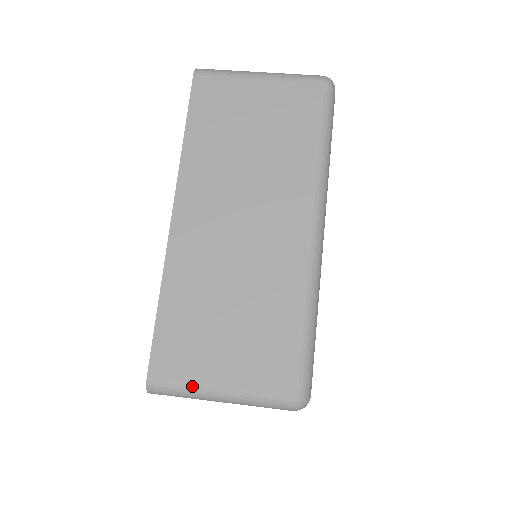
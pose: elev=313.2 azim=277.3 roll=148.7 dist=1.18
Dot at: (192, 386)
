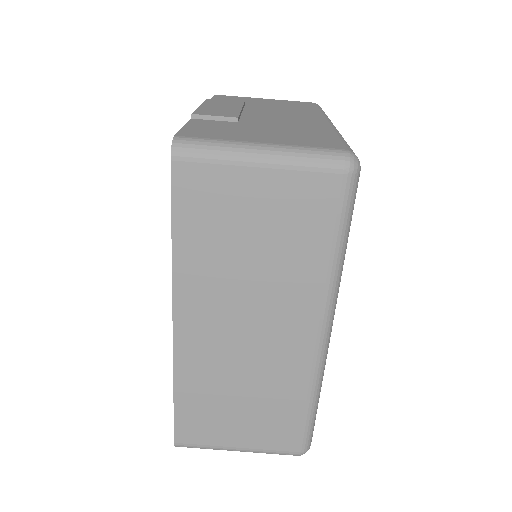
Dot at: (213, 448)
